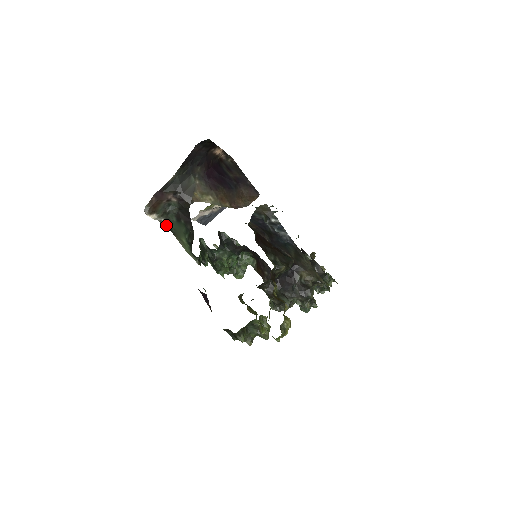
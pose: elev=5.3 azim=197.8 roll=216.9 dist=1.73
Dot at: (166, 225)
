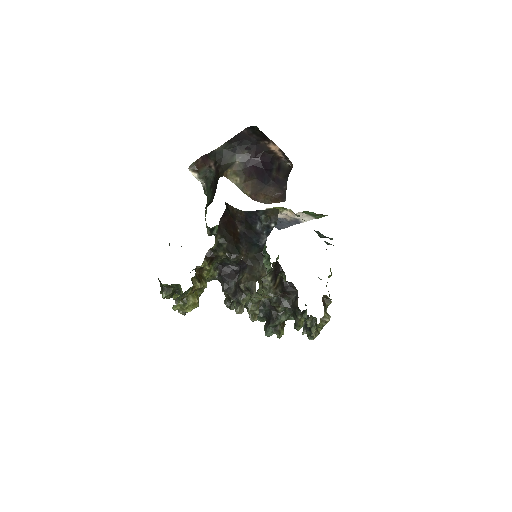
Dot at: (205, 189)
